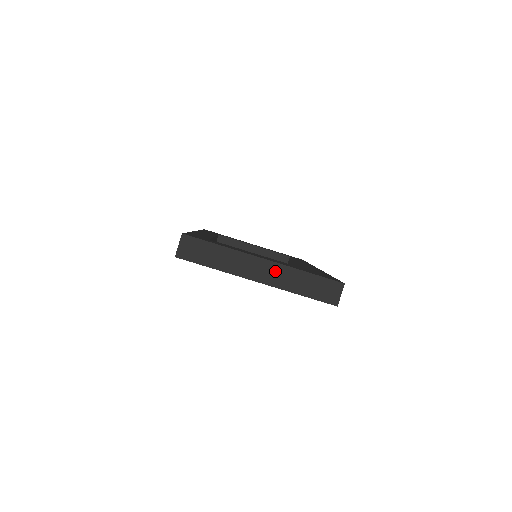
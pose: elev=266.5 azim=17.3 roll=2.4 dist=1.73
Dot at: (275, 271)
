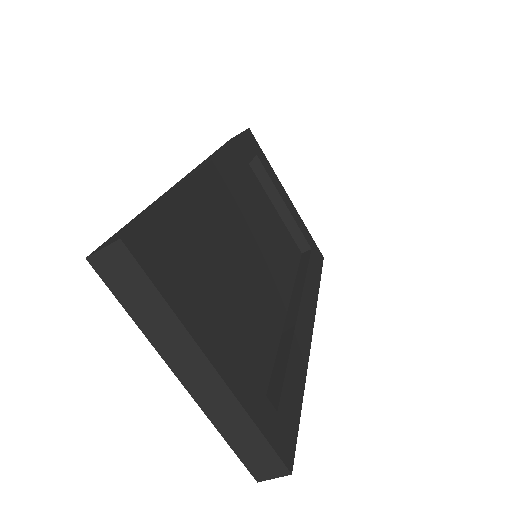
Dot at: (216, 391)
